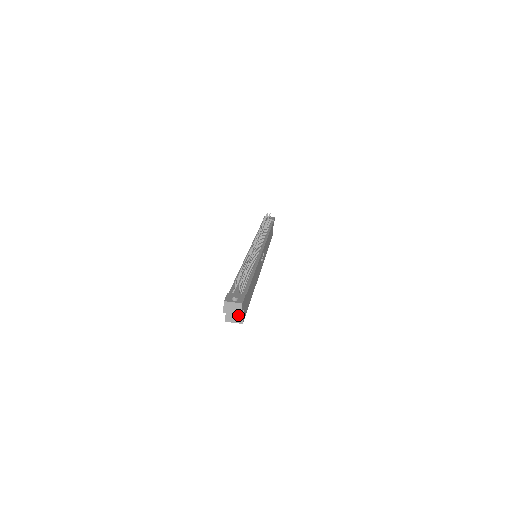
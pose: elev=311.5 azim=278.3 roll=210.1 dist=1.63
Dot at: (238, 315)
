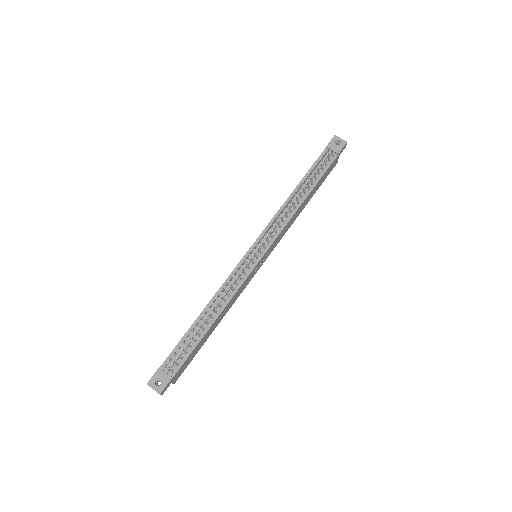
Dot at: occluded
